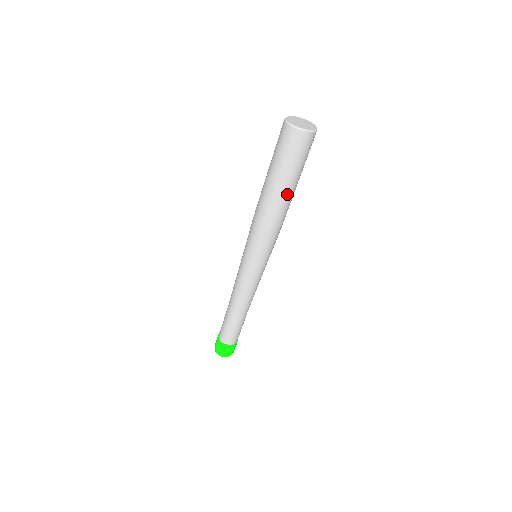
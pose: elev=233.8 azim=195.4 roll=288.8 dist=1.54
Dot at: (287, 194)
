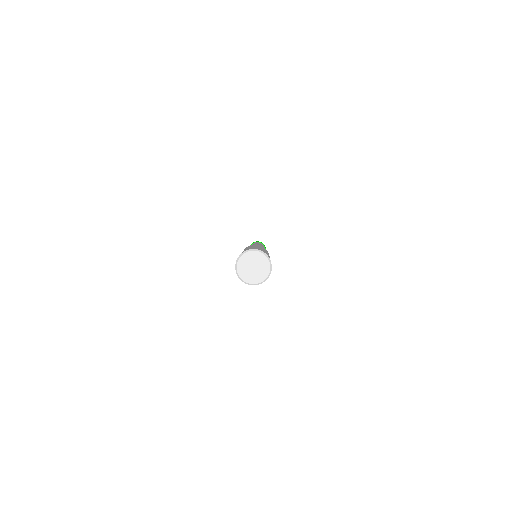
Dot at: occluded
